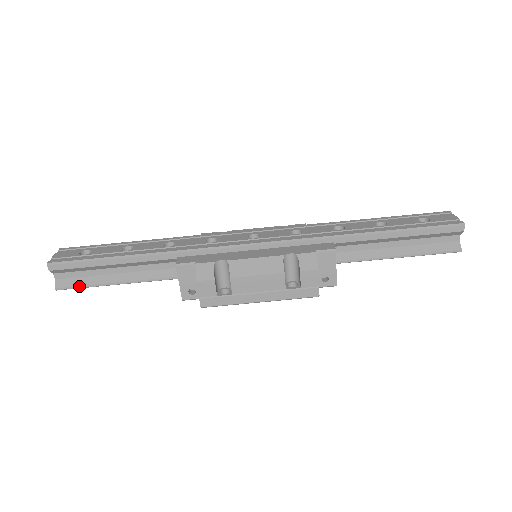
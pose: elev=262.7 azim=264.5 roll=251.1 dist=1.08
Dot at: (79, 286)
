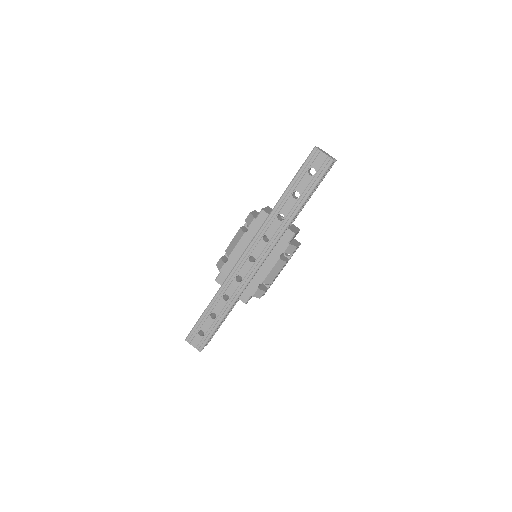
Dot at: occluded
